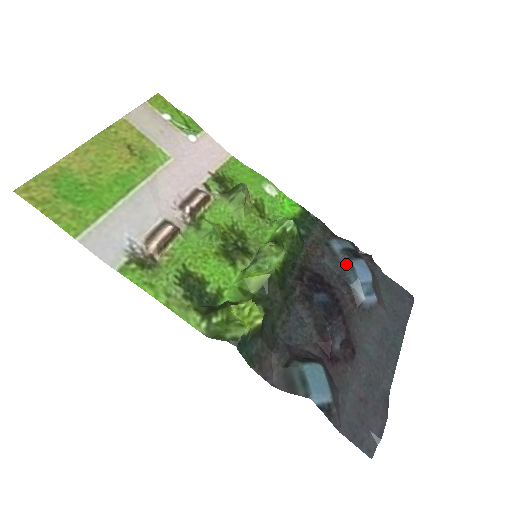
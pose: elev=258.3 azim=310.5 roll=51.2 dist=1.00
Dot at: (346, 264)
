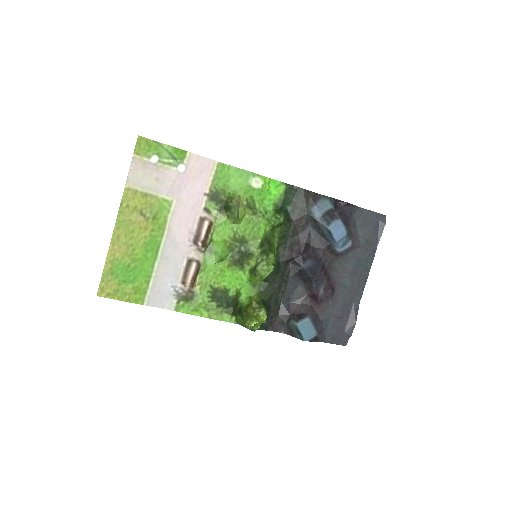
Dot at: (325, 229)
